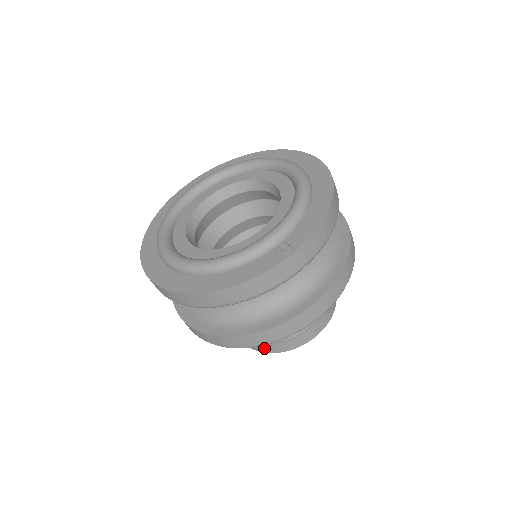
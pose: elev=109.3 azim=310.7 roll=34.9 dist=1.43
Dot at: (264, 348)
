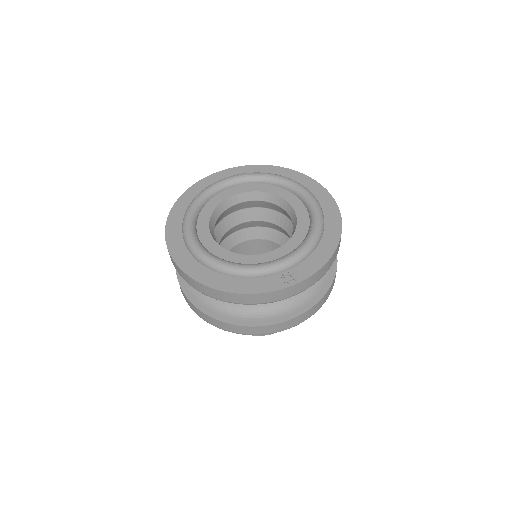
Dot at: occluded
